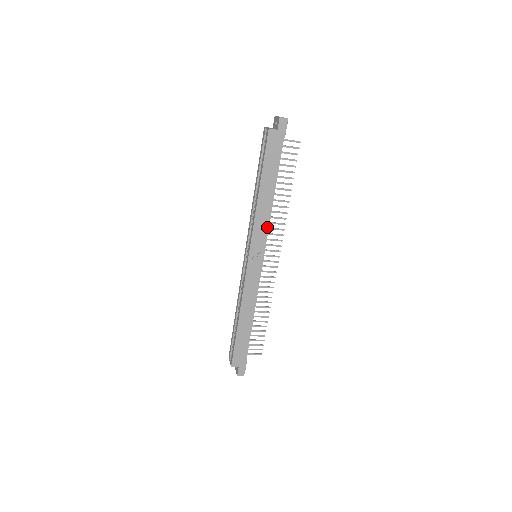
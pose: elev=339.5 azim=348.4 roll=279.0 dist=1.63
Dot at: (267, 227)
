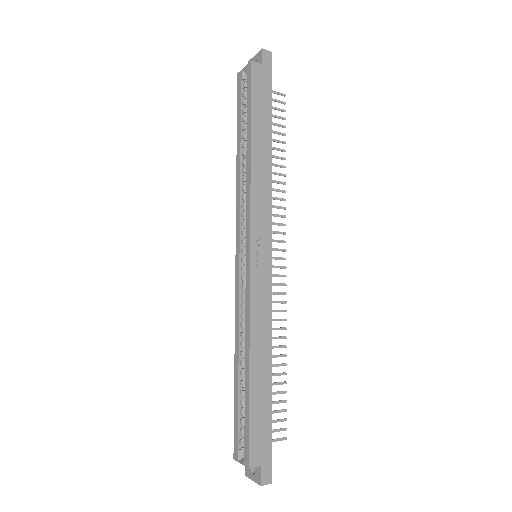
Dot at: (269, 202)
